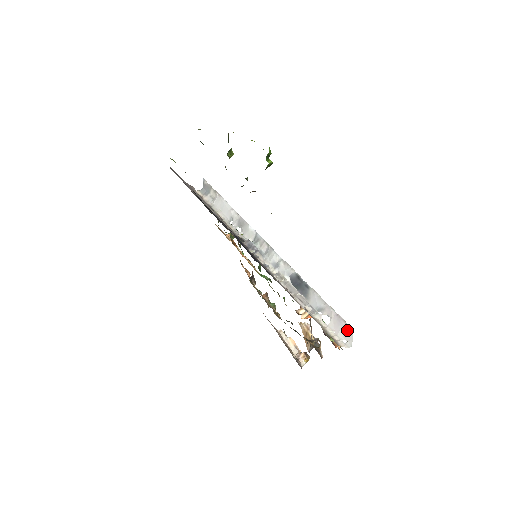
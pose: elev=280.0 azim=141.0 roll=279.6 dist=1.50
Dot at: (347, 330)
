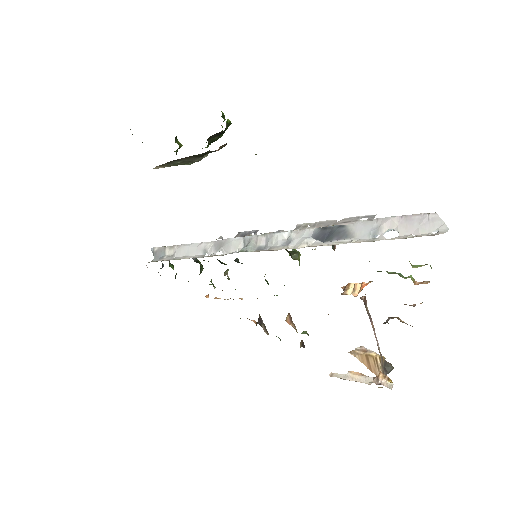
Dot at: (427, 219)
